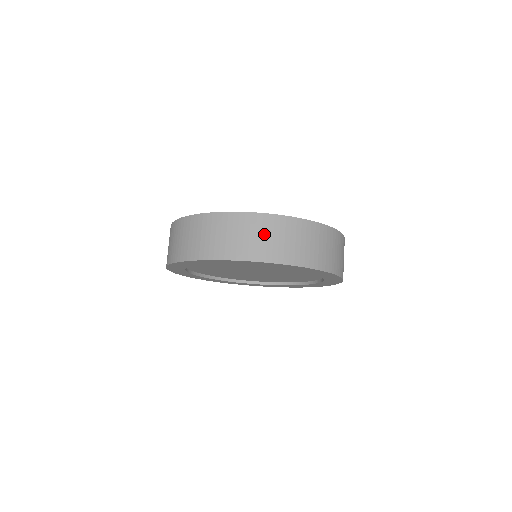
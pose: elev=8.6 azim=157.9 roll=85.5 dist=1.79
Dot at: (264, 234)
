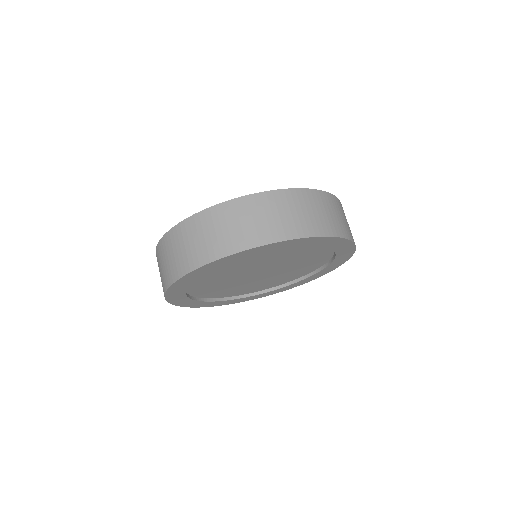
Dot at: (327, 210)
